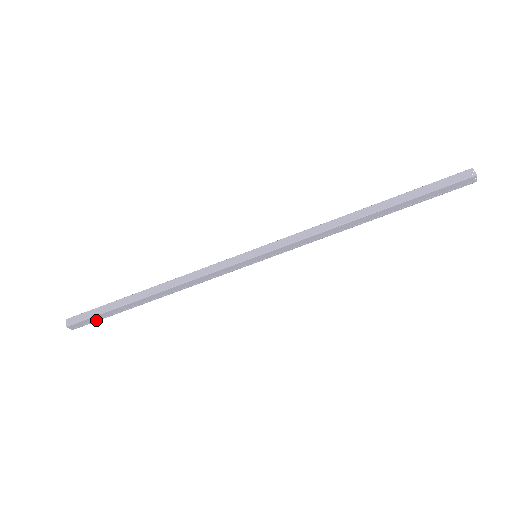
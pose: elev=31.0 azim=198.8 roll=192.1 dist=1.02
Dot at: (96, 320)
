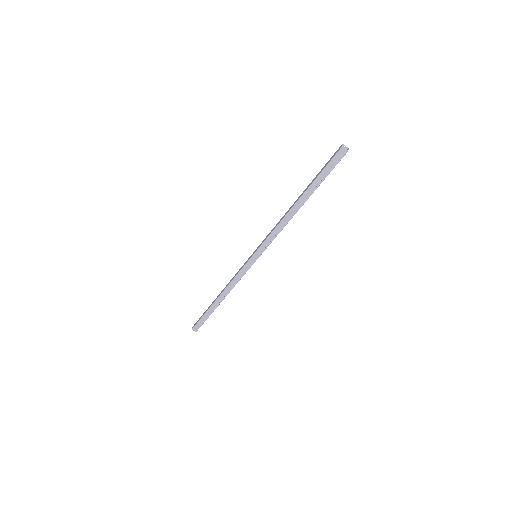
Dot at: (203, 323)
